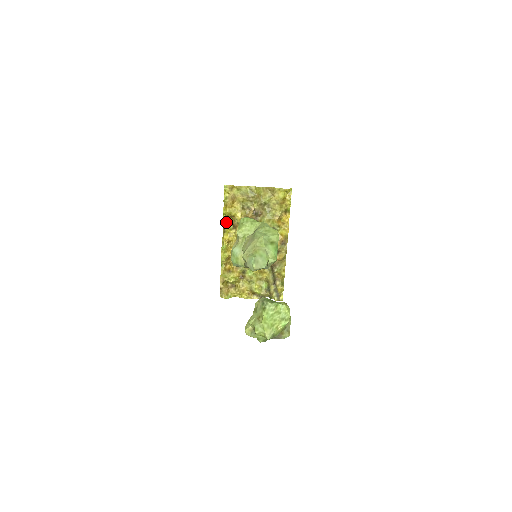
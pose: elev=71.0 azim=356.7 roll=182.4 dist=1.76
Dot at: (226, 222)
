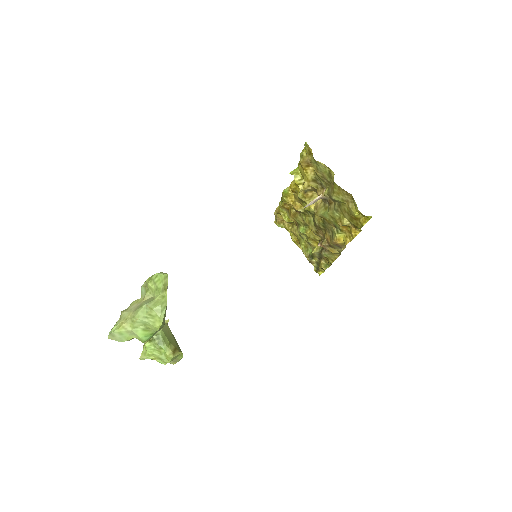
Dot at: (299, 173)
